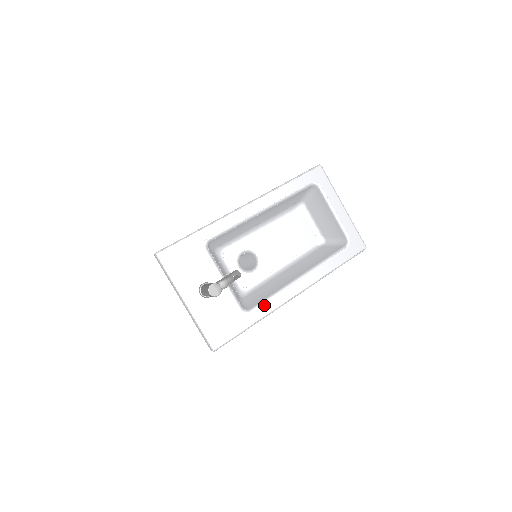
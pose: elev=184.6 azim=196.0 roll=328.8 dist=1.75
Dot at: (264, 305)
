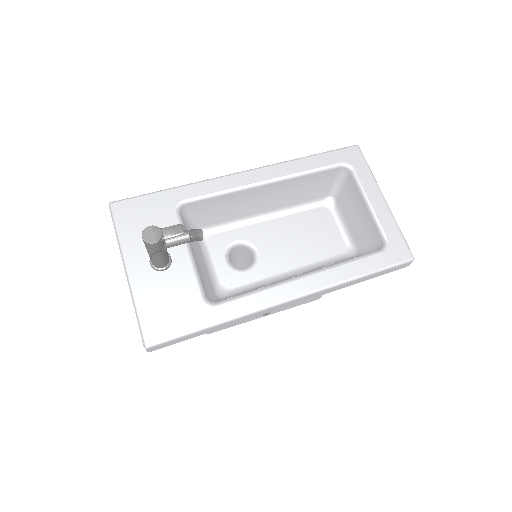
Dot at: (238, 301)
